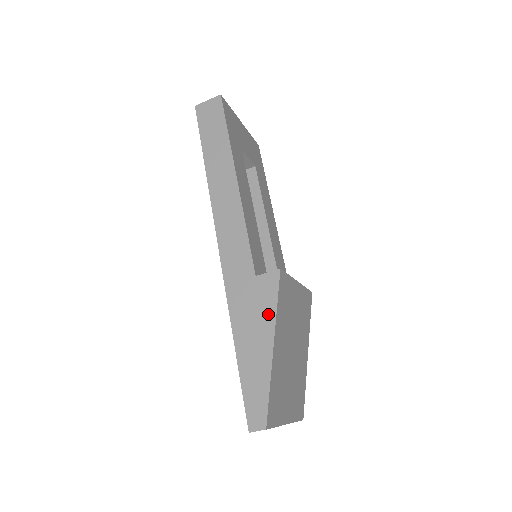
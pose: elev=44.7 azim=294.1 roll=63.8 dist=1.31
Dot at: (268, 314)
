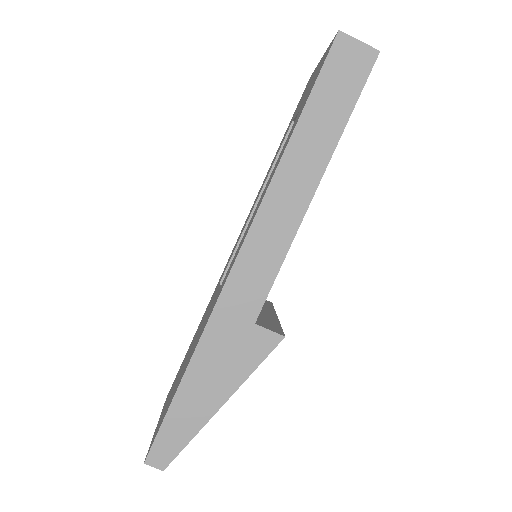
Dot at: (240, 372)
